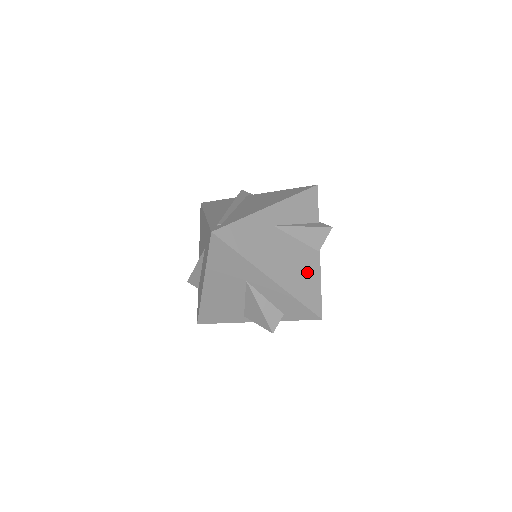
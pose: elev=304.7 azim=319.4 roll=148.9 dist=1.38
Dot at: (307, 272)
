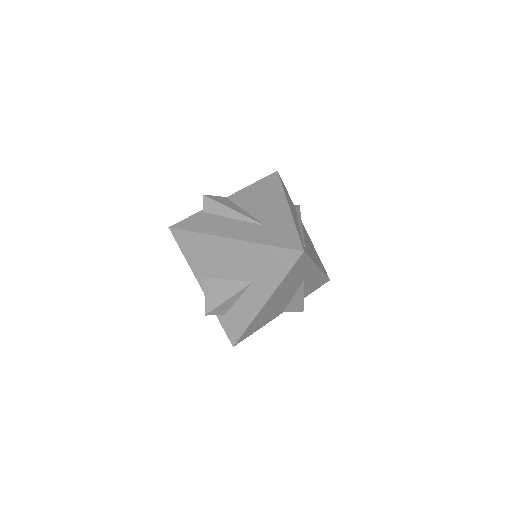
Dot at: (269, 317)
